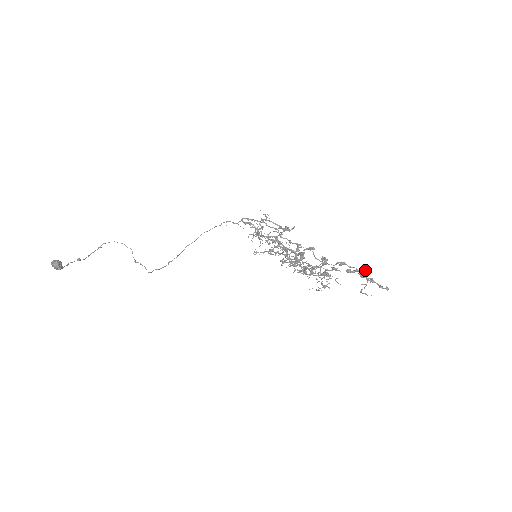
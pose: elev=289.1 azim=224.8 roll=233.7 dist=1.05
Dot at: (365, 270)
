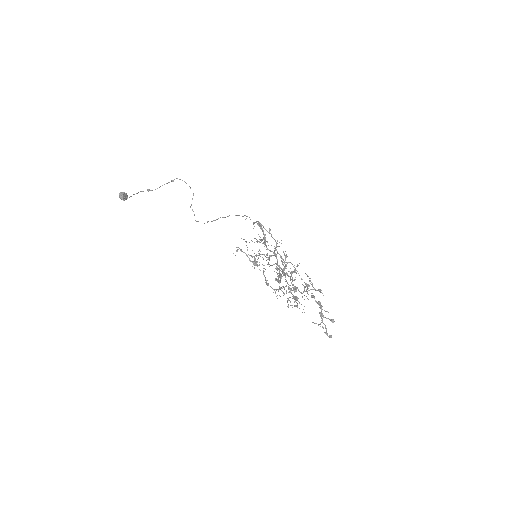
Dot at: (326, 311)
